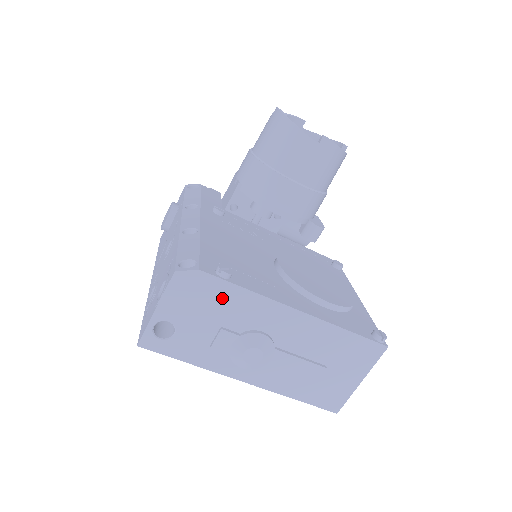
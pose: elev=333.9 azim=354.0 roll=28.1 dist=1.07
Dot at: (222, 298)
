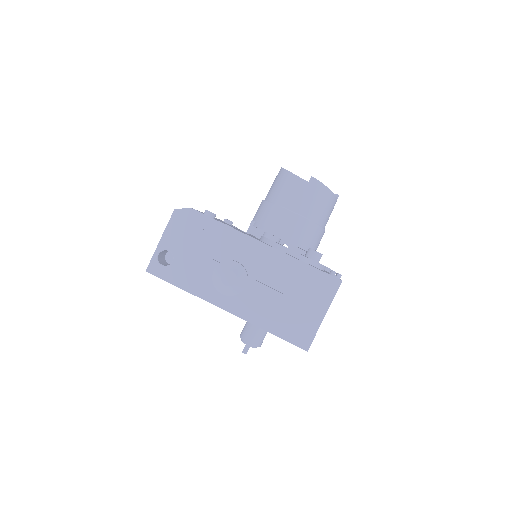
Dot at: (207, 231)
